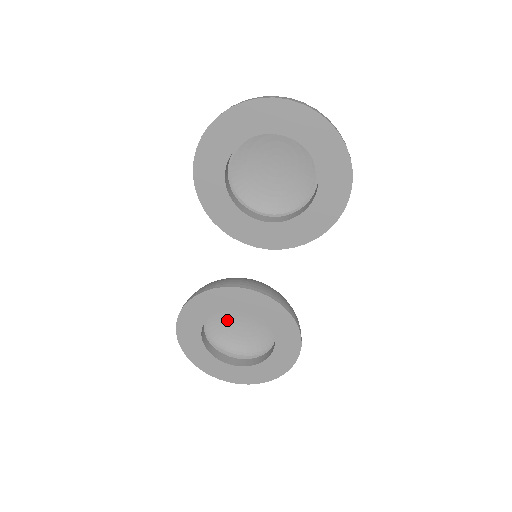
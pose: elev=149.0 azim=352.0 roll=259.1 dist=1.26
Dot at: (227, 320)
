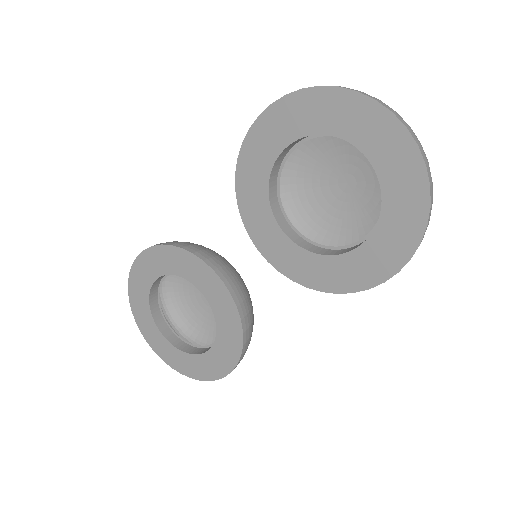
Dot at: (192, 288)
